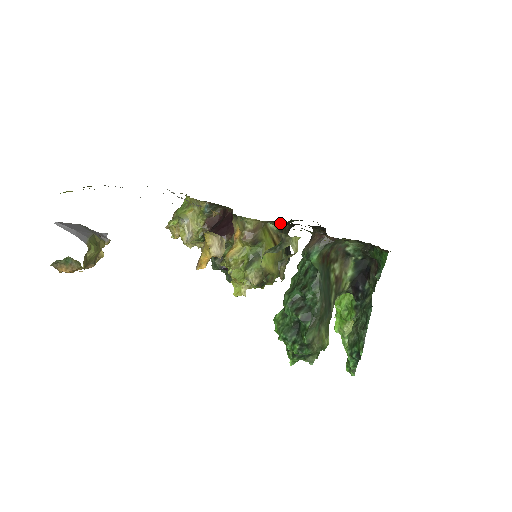
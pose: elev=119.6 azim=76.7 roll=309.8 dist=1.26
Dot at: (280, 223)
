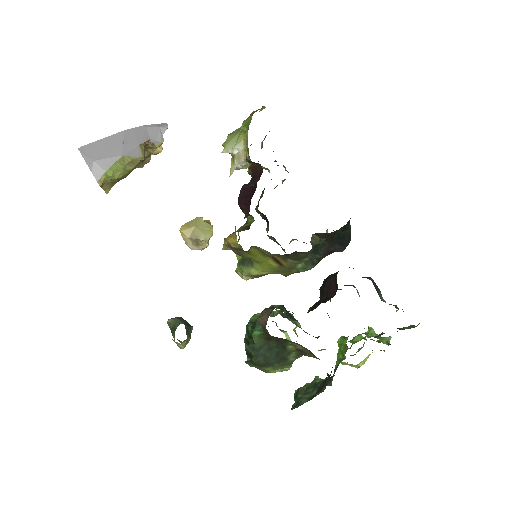
Dot at: occluded
